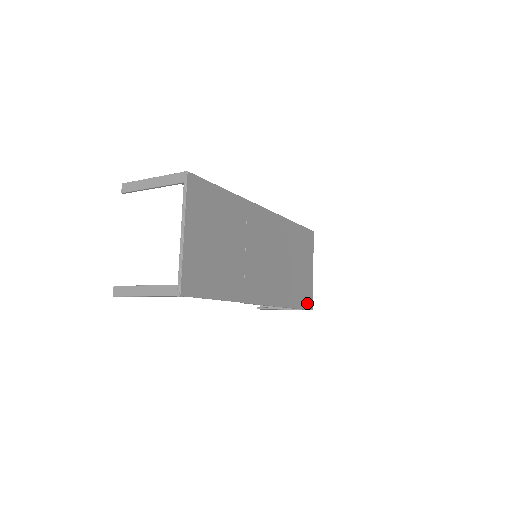
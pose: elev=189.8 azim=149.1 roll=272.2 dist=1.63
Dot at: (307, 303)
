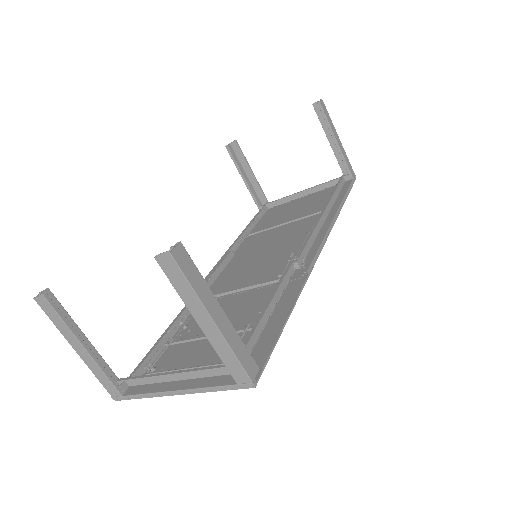
Dot at: (265, 215)
